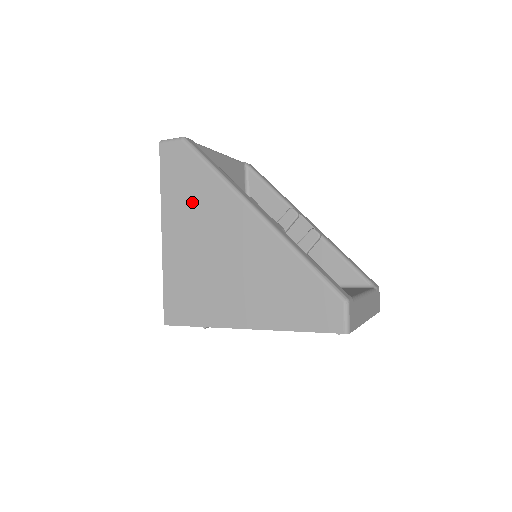
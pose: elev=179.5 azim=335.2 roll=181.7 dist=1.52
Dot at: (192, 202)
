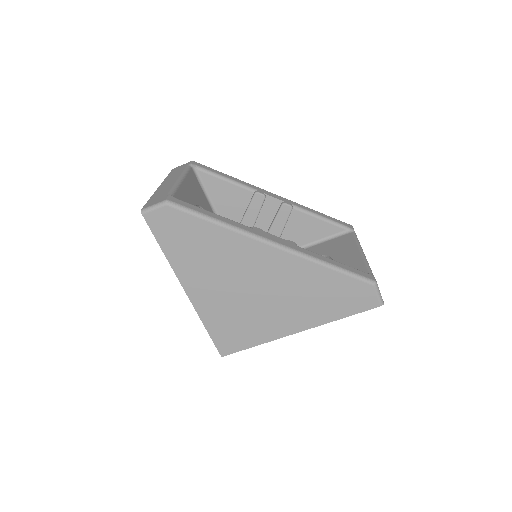
Dot at: (205, 256)
